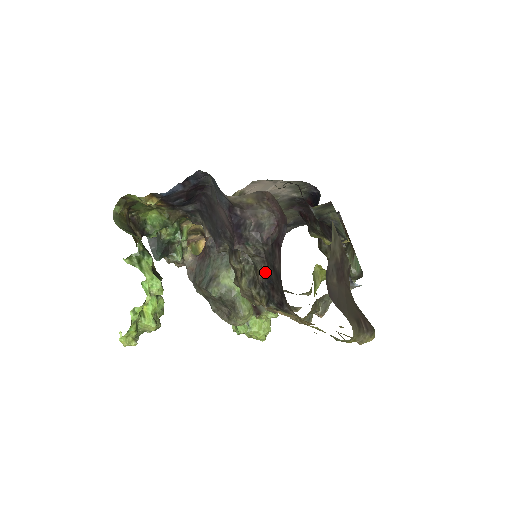
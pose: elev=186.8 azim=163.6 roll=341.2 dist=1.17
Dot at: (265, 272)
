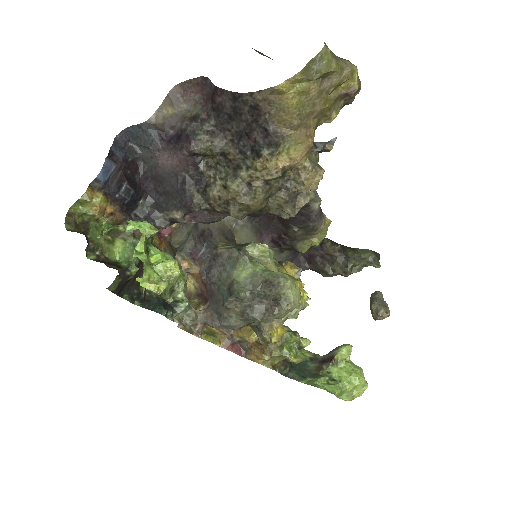
Dot at: (232, 141)
